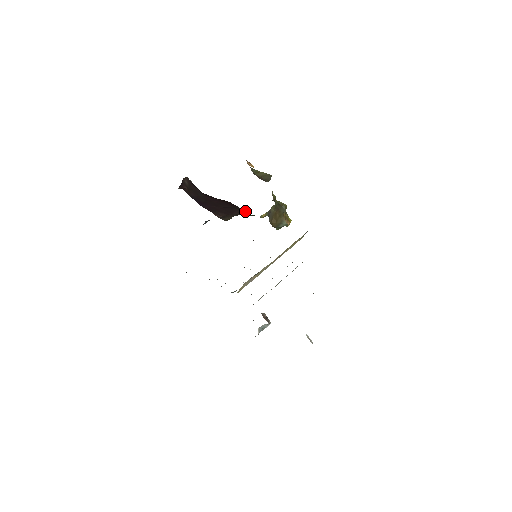
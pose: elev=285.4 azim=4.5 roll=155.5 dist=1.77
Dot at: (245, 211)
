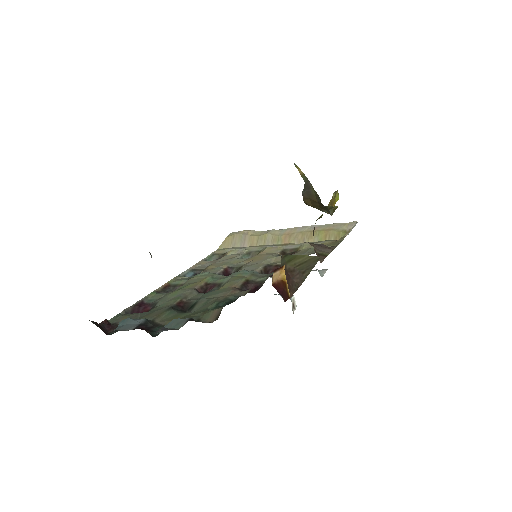
Dot at: occluded
